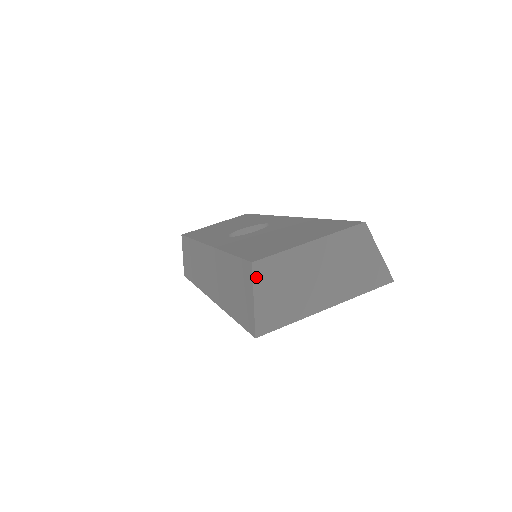
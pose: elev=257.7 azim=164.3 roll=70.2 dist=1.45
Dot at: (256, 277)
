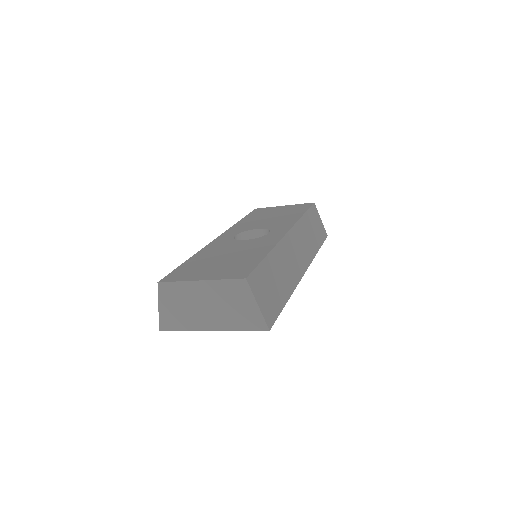
Dot at: (160, 292)
